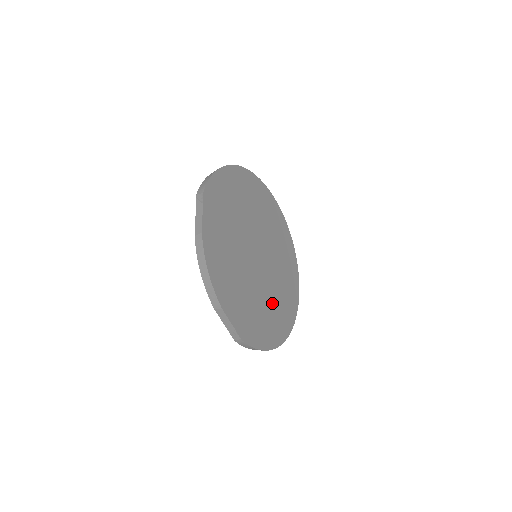
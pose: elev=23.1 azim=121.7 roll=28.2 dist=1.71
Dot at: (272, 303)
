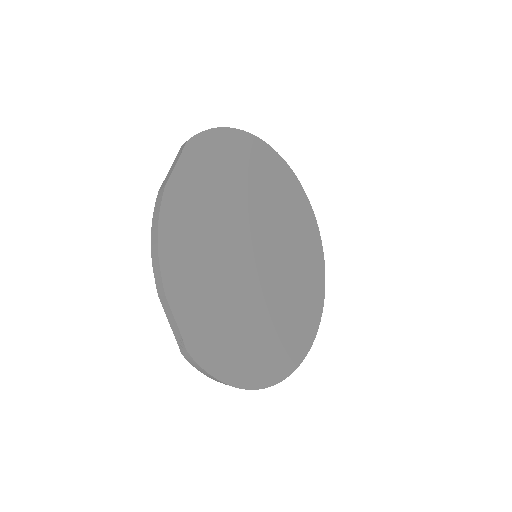
Dot at: (264, 326)
